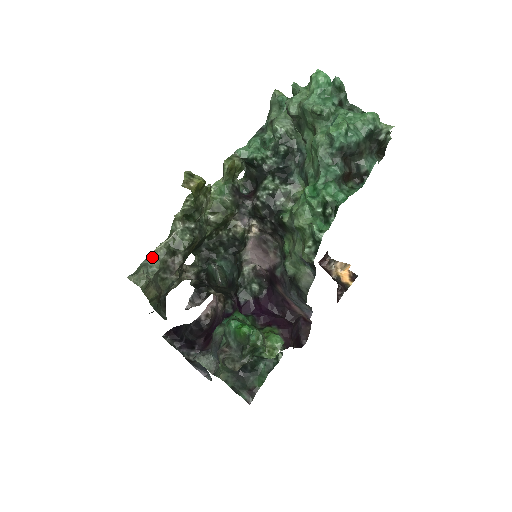
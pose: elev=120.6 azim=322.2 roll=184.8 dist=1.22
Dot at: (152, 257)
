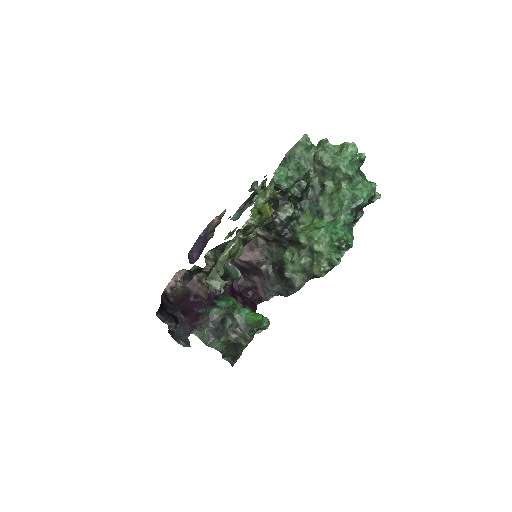
Dot at: (219, 263)
